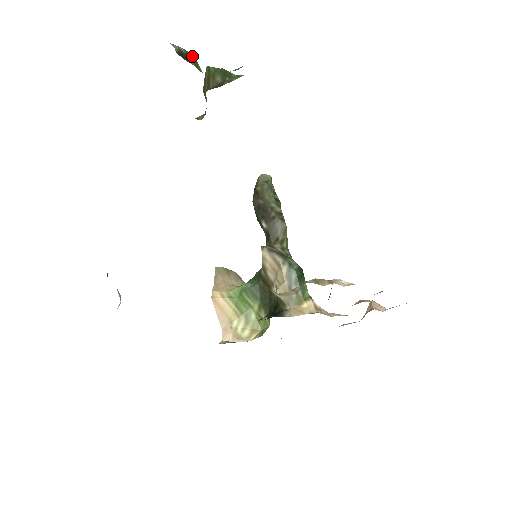
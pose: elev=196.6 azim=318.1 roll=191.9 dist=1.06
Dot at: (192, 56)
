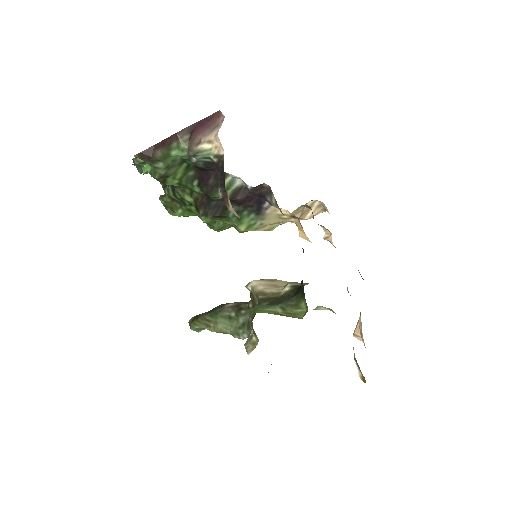
Dot at: occluded
